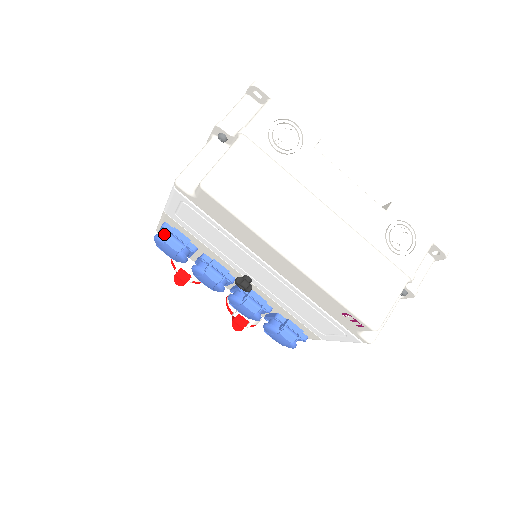
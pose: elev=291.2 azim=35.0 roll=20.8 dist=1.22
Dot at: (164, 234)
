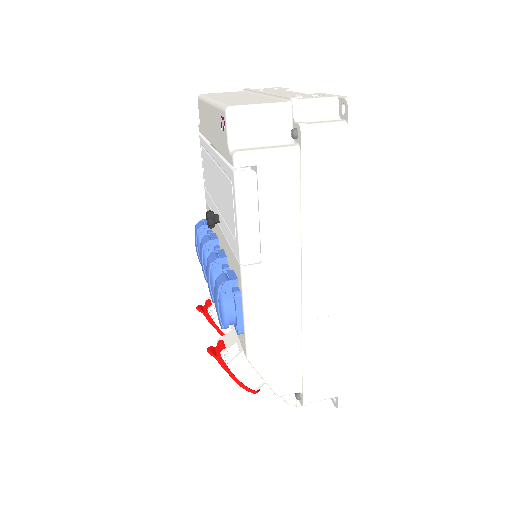
Dot at: occluded
